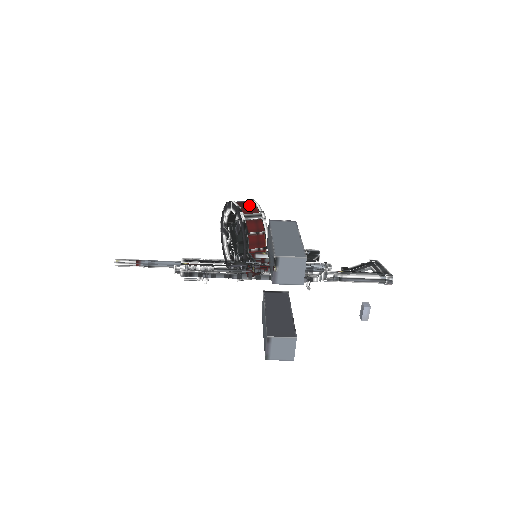
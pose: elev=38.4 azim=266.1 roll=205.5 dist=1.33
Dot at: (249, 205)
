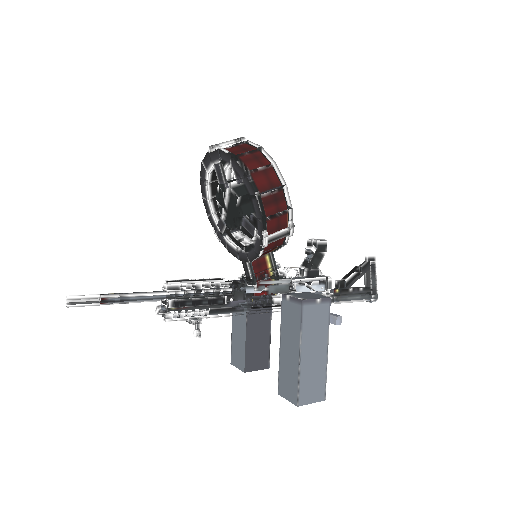
Dot at: (279, 209)
